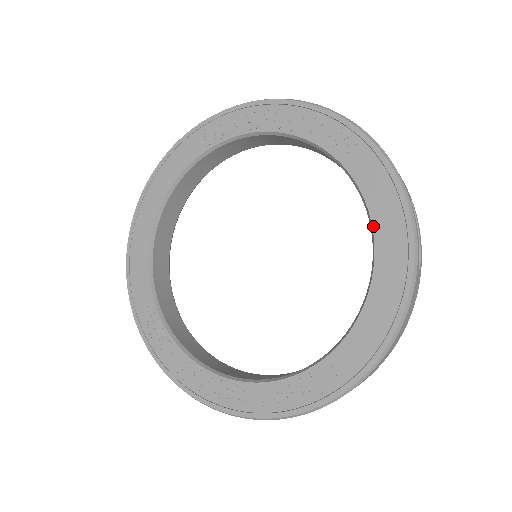
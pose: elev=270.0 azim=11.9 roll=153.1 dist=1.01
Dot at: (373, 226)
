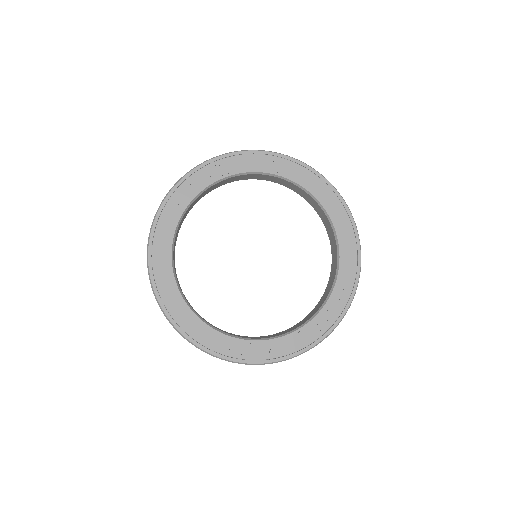
Dot at: (317, 199)
